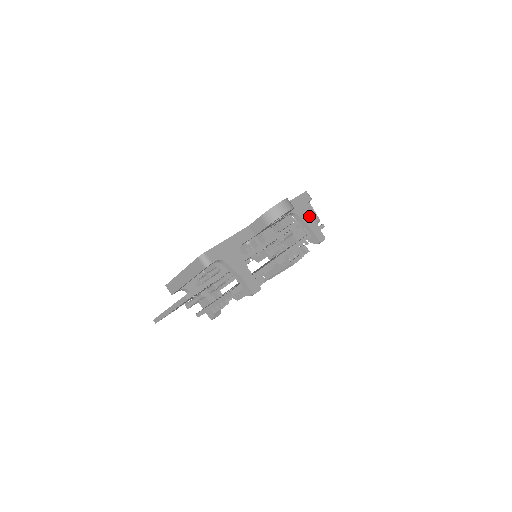
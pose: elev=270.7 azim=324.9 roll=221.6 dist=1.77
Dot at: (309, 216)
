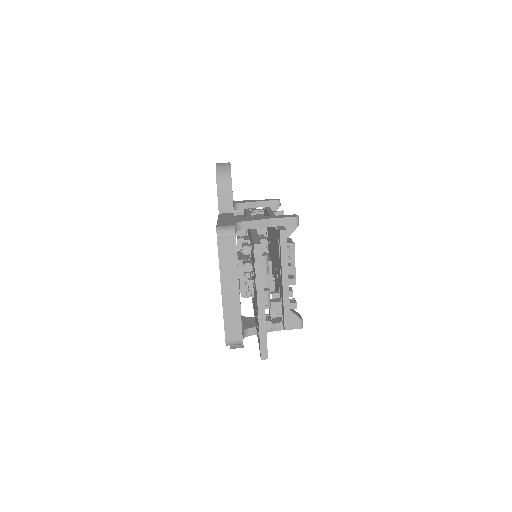
Dot at: occluded
